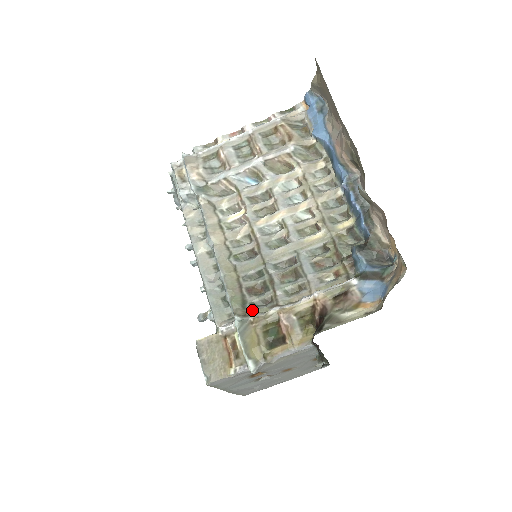
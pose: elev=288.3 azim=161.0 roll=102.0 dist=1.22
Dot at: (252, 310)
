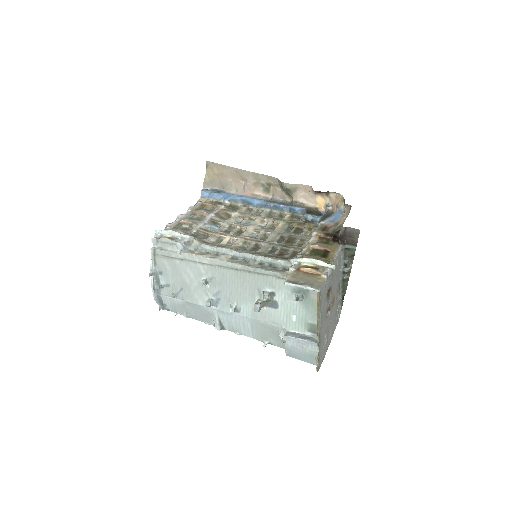
Dot at: (293, 257)
